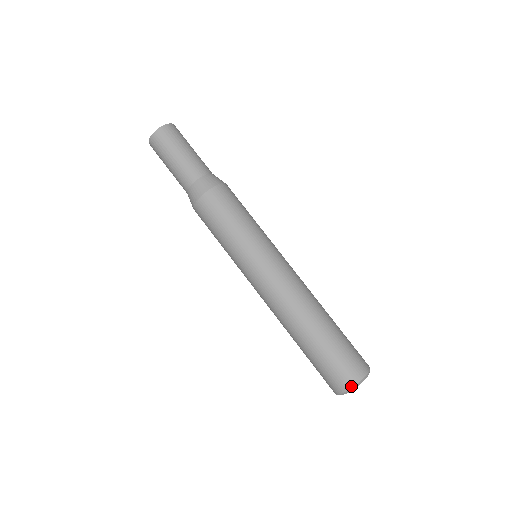
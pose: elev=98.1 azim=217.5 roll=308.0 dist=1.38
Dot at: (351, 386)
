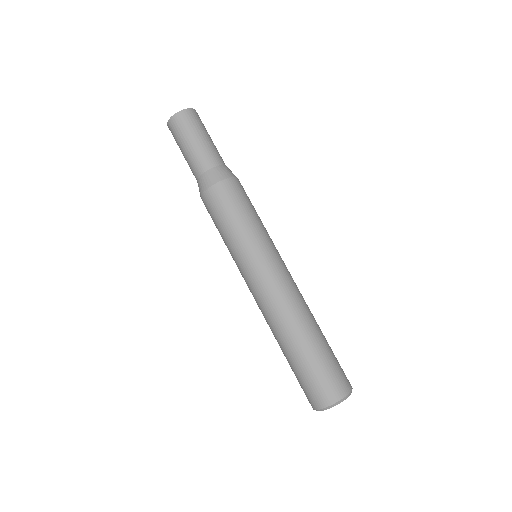
Dot at: (345, 395)
